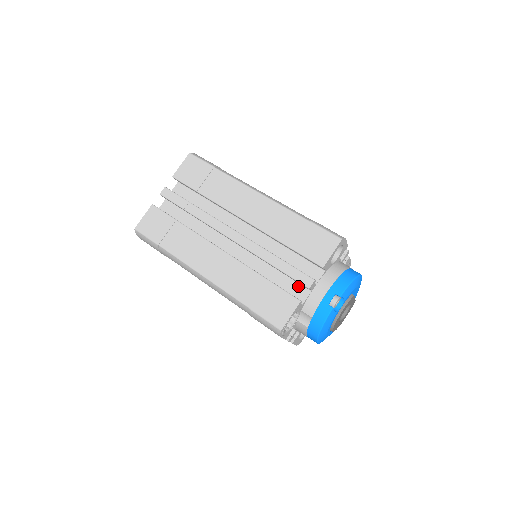
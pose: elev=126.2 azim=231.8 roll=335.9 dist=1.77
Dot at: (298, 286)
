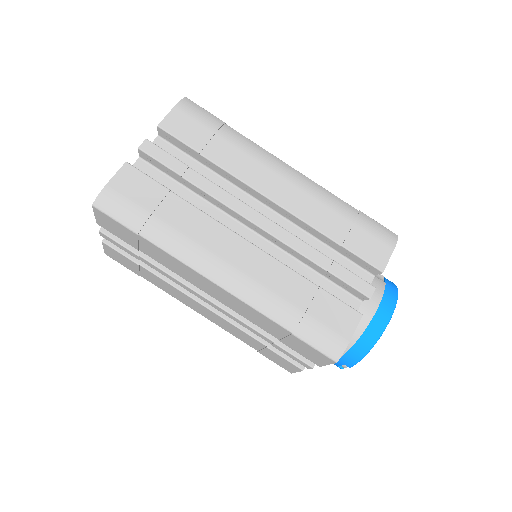
Dot at: occluded
